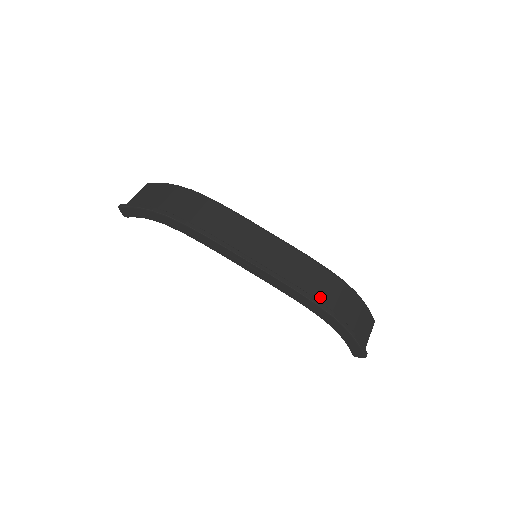
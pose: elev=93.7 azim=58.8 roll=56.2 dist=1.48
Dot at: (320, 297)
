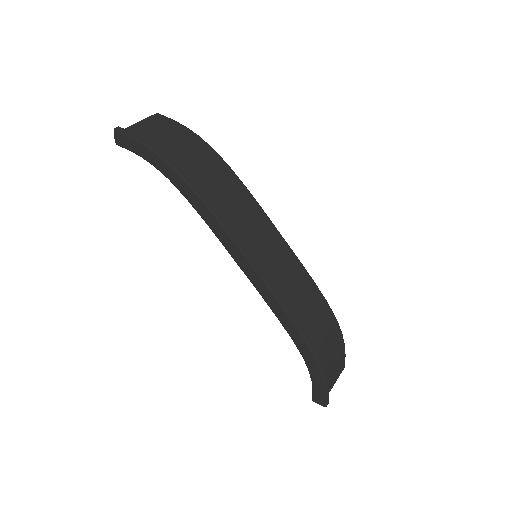
Dot at: (309, 330)
